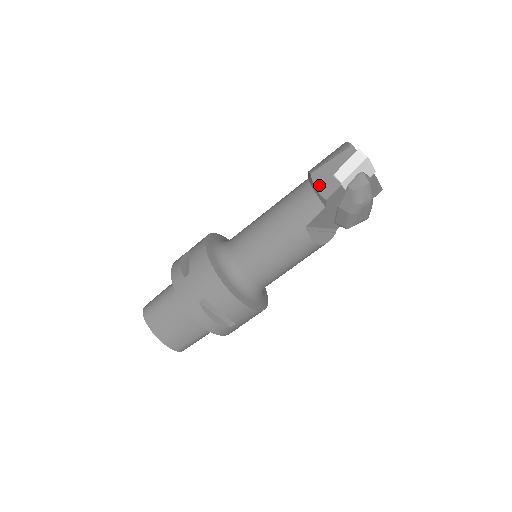
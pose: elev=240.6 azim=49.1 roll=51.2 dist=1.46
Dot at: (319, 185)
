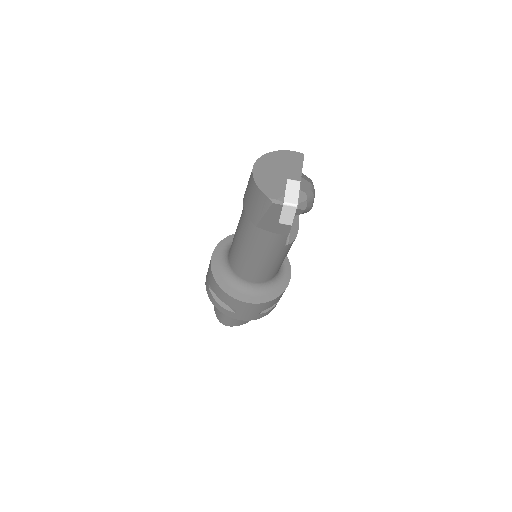
Dot at: (272, 230)
